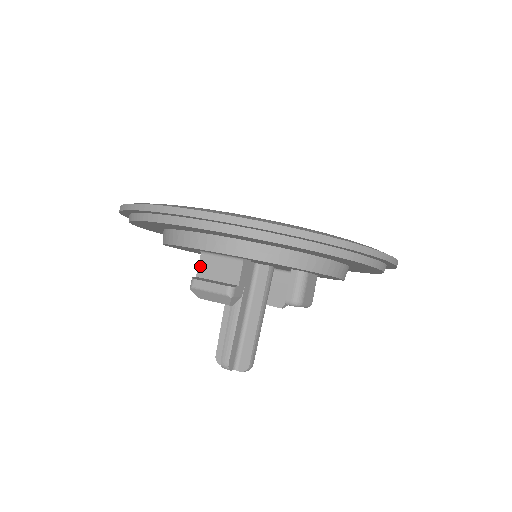
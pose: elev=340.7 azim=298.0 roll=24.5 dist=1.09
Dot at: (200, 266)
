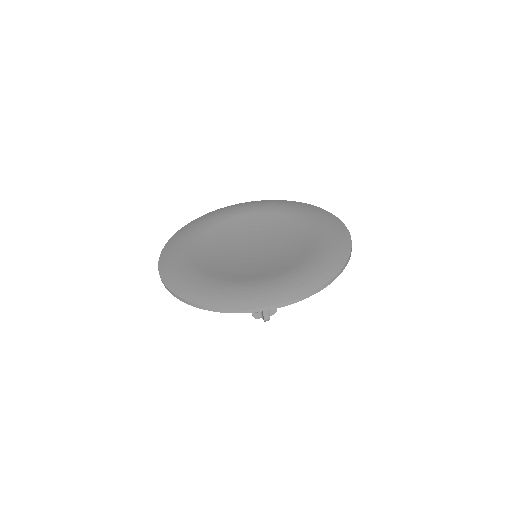
Dot at: occluded
